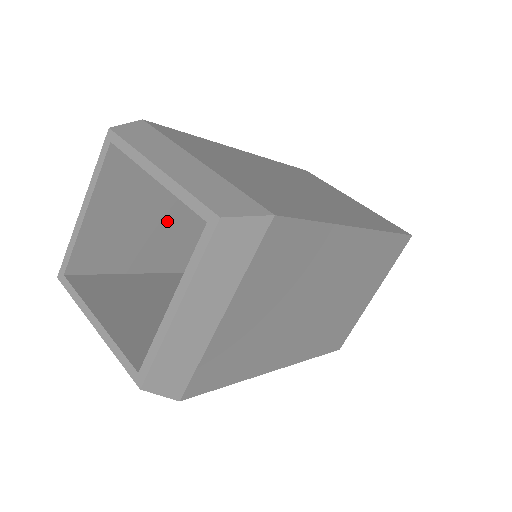
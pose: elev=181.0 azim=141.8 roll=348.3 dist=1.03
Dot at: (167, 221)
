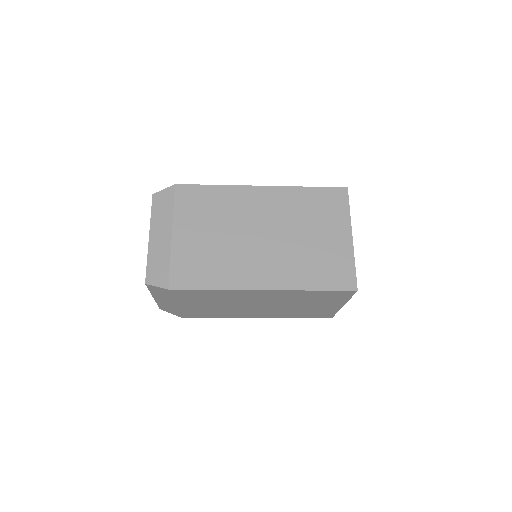
Dot at: occluded
